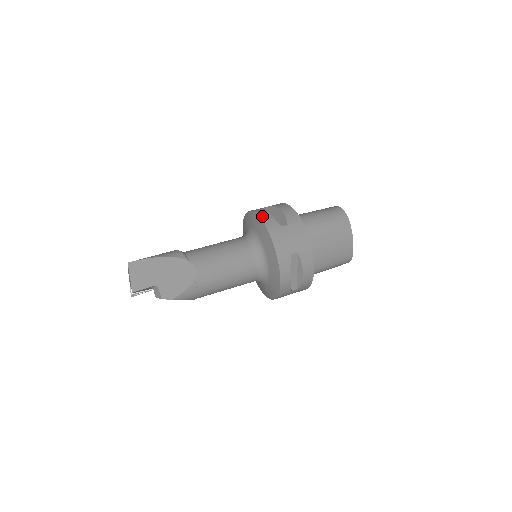
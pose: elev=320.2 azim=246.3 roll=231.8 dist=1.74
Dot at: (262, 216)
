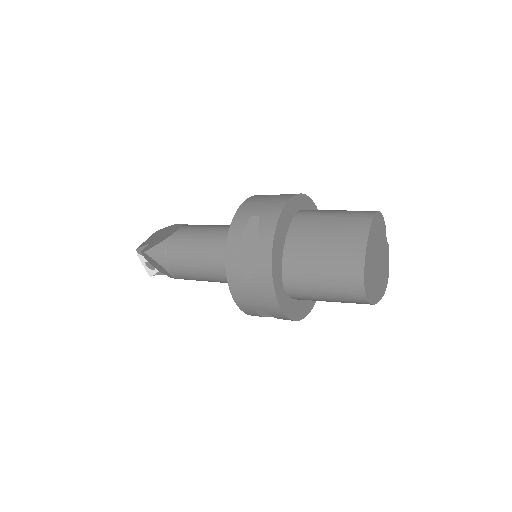
Dot at: occluded
